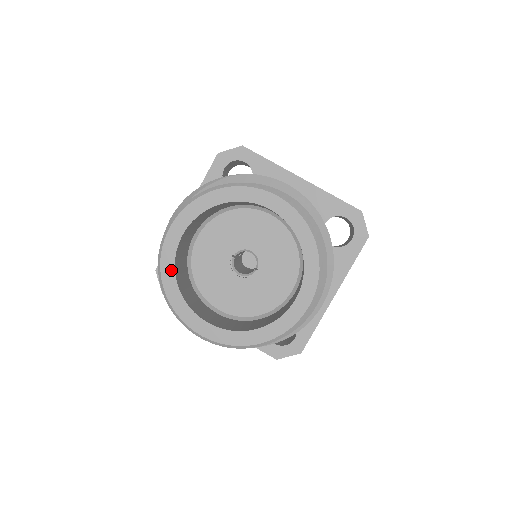
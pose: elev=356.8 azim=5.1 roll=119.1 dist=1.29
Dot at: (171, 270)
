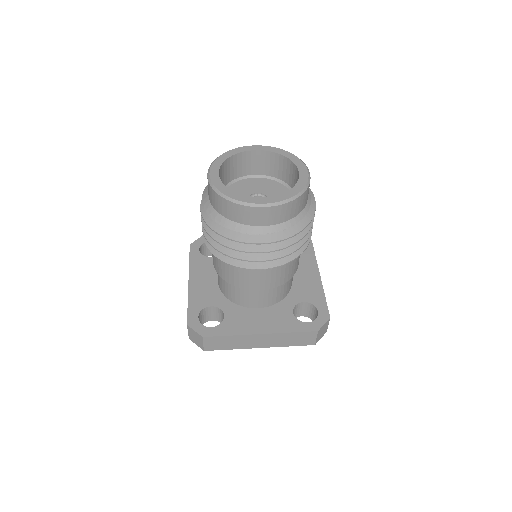
Dot at: (235, 153)
